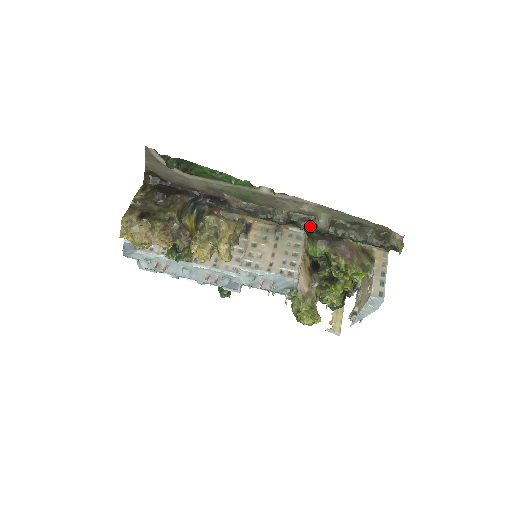
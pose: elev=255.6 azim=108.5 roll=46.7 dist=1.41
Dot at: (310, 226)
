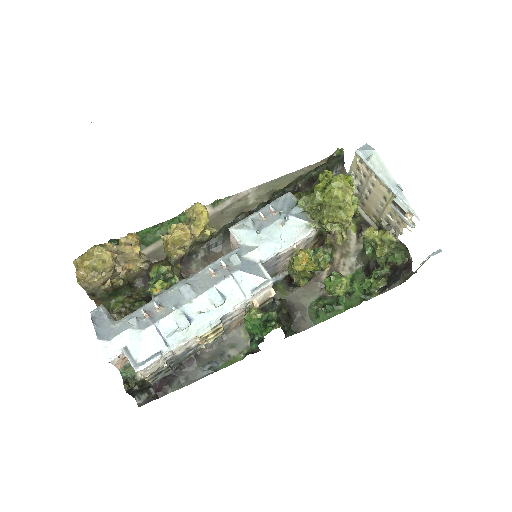
Dot at: (269, 202)
